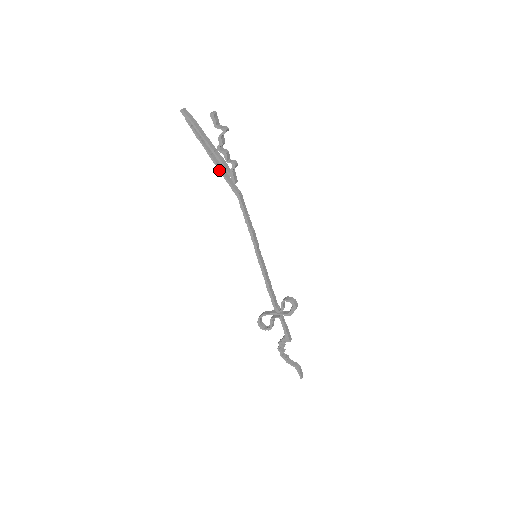
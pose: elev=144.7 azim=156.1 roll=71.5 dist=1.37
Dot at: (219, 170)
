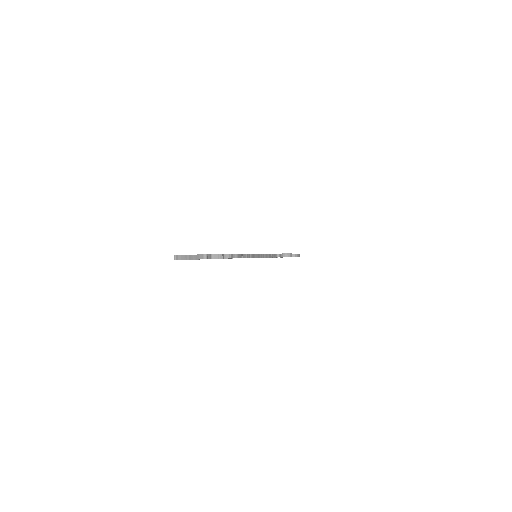
Dot at: occluded
